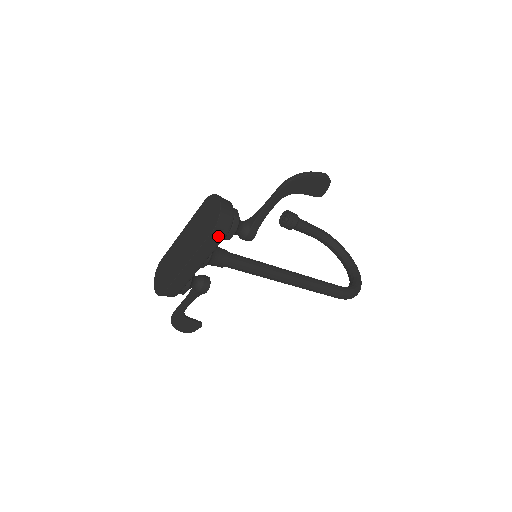
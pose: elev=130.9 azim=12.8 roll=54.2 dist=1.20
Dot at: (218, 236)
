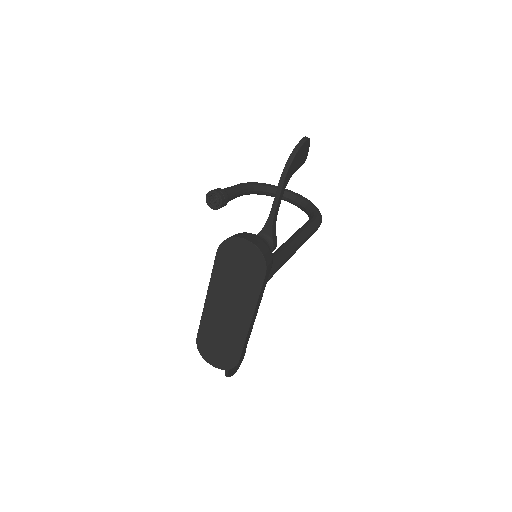
Dot at: (268, 273)
